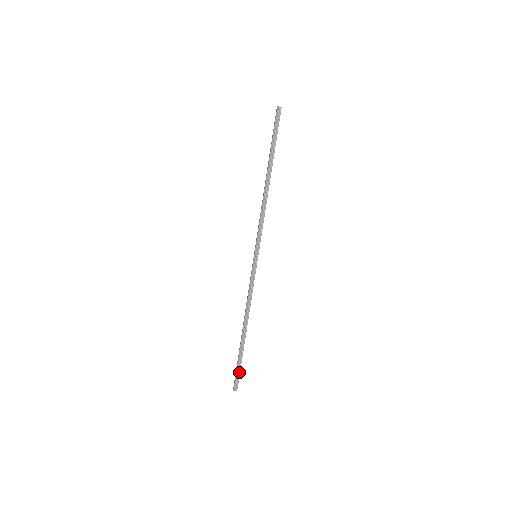
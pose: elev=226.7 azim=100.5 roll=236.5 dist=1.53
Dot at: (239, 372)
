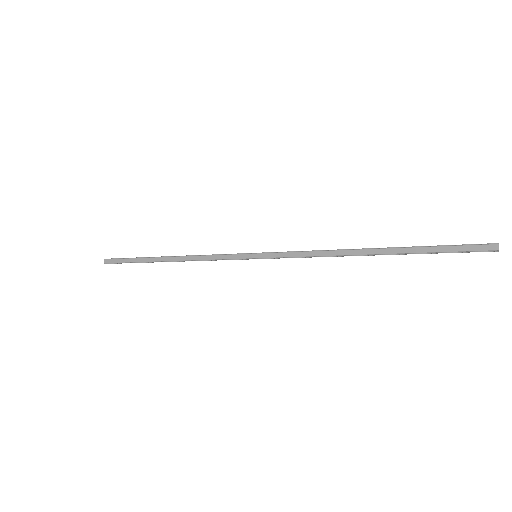
Dot at: occluded
